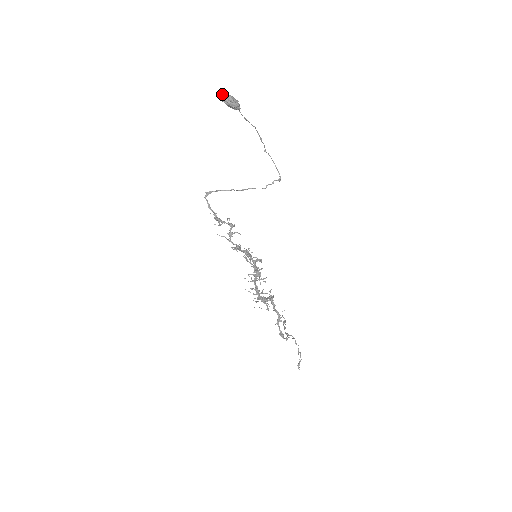
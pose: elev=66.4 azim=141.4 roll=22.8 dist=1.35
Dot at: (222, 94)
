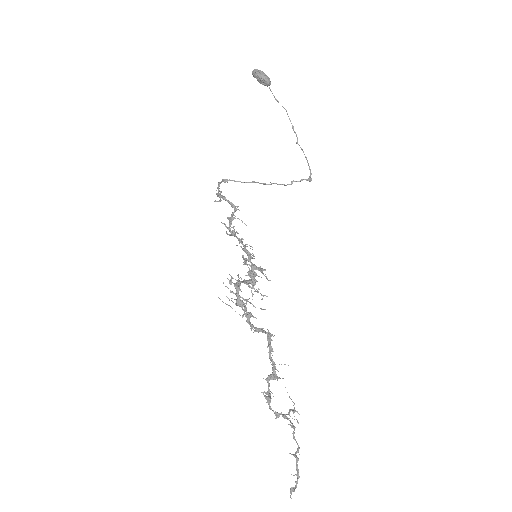
Dot at: (254, 69)
